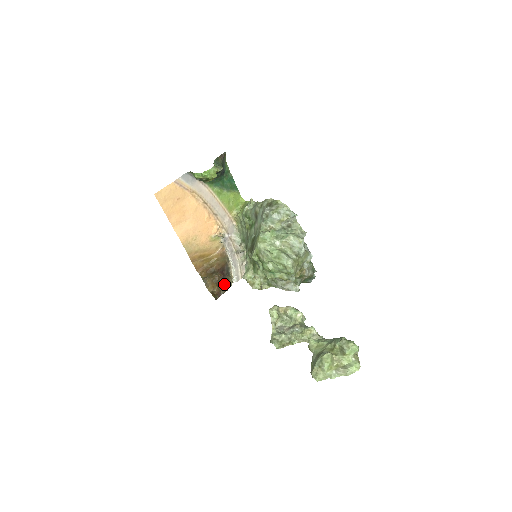
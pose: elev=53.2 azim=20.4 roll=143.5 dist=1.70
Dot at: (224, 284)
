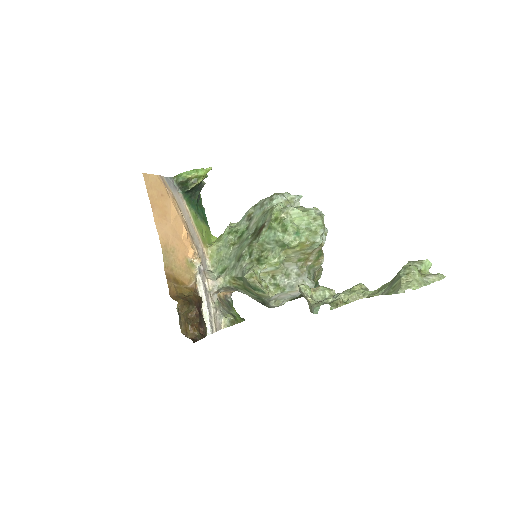
Dot at: (199, 329)
